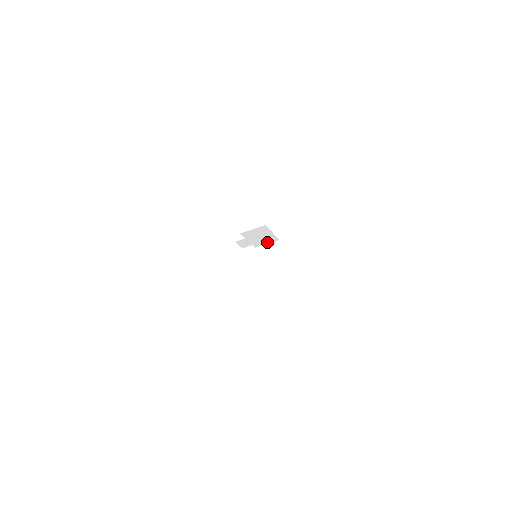
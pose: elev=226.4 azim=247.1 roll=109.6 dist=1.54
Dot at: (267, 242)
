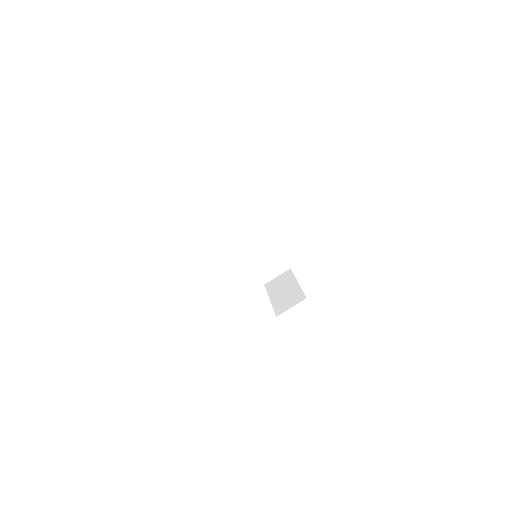
Dot at: (276, 273)
